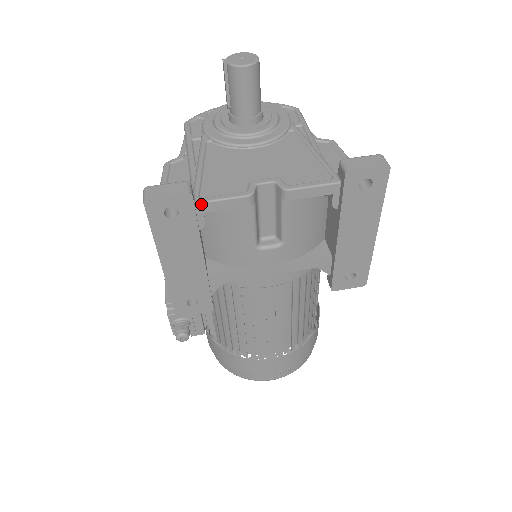
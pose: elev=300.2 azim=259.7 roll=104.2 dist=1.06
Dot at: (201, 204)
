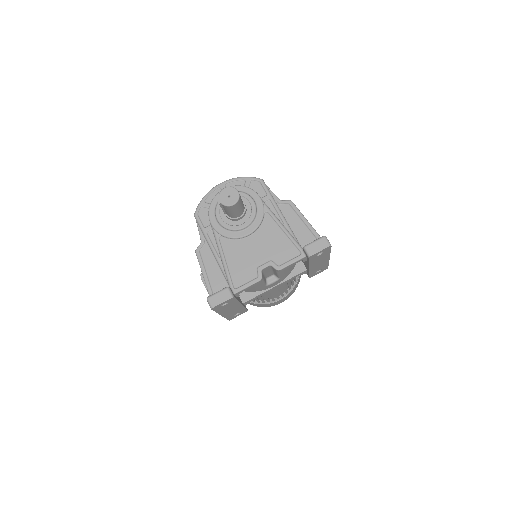
Dot at: (237, 293)
